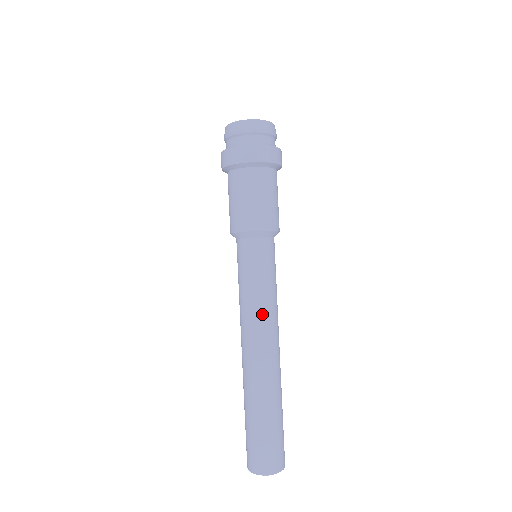
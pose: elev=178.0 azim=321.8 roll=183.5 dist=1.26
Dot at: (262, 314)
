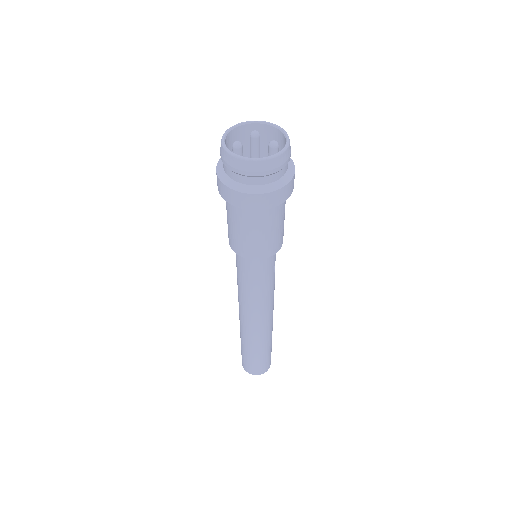
Dot at: (244, 303)
